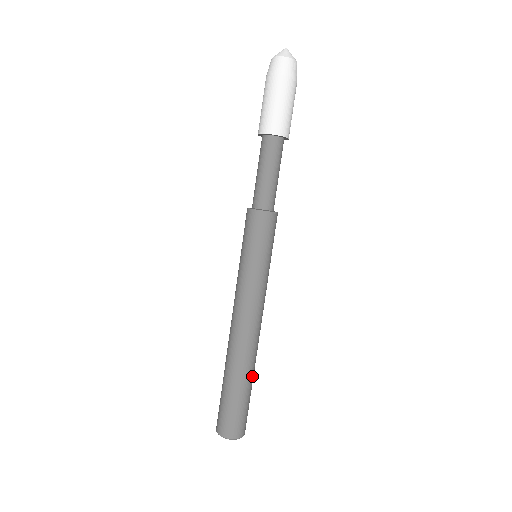
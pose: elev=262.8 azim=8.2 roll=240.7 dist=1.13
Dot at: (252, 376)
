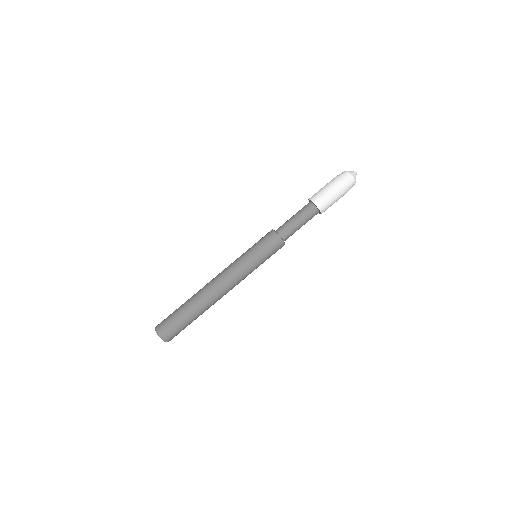
Dot at: occluded
